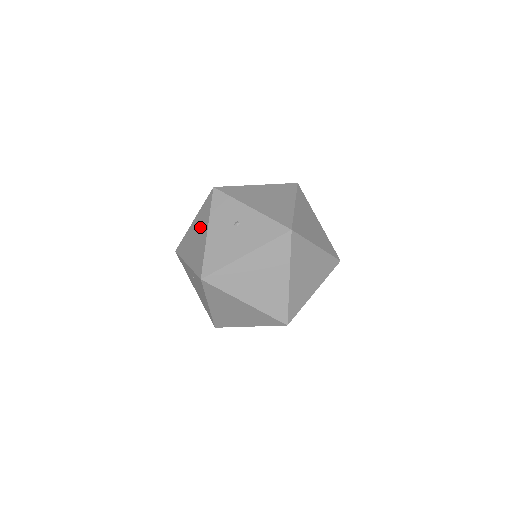
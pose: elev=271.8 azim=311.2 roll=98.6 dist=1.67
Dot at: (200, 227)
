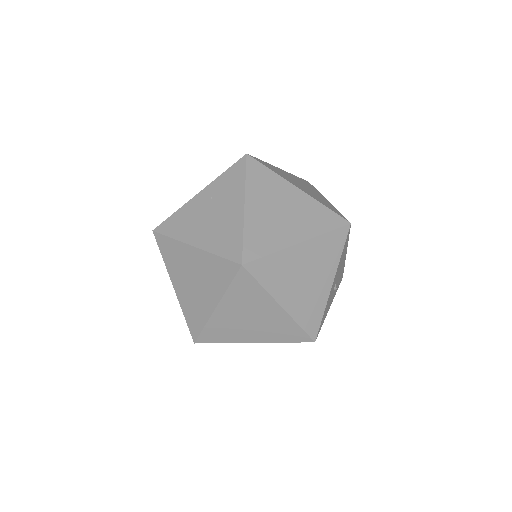
Dot at: occluded
